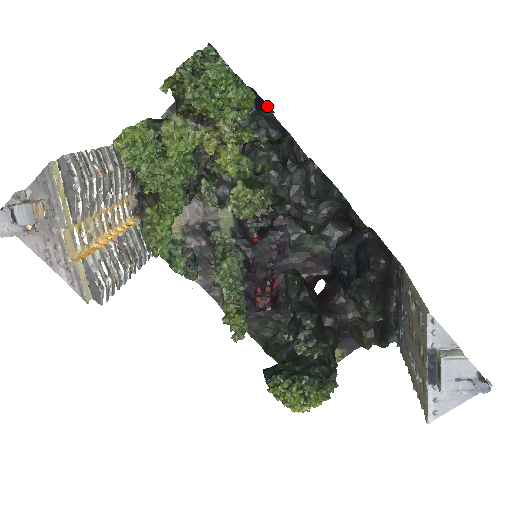
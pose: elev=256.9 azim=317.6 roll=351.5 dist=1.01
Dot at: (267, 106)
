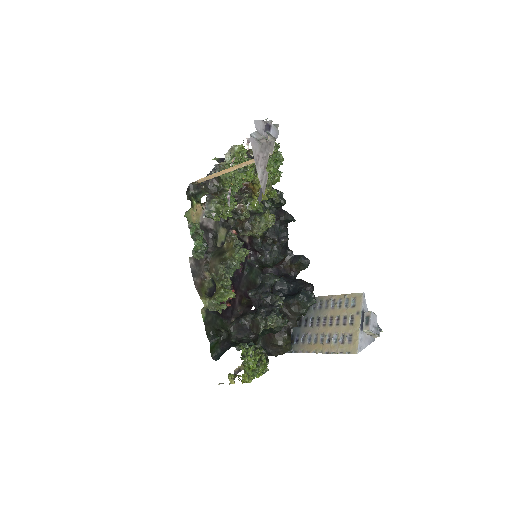
Dot at: occluded
